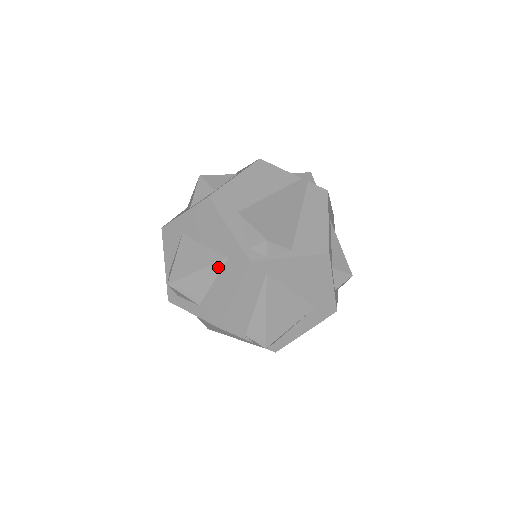
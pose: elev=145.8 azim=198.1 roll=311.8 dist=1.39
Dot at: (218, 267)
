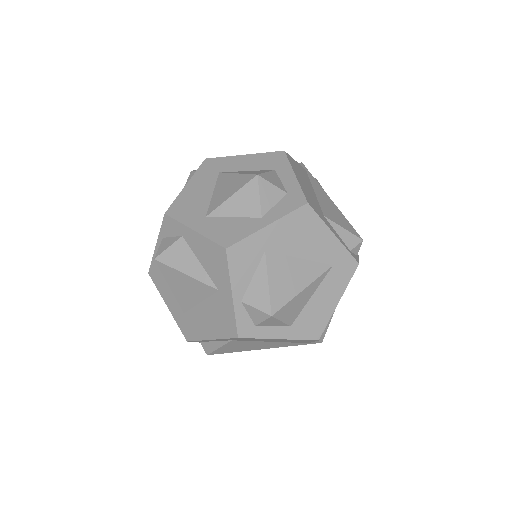
Dot at: (322, 278)
